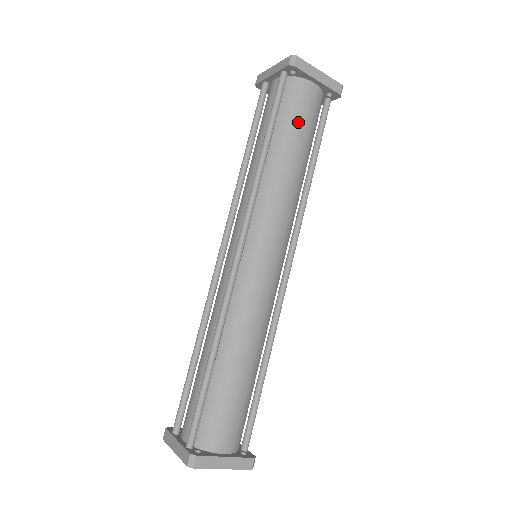
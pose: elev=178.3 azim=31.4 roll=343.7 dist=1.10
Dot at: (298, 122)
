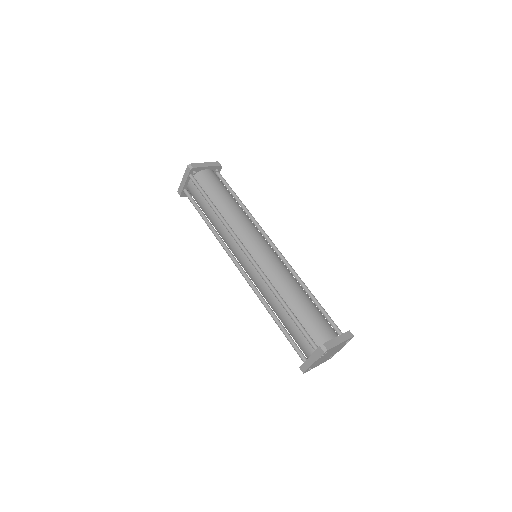
Dot at: (216, 188)
